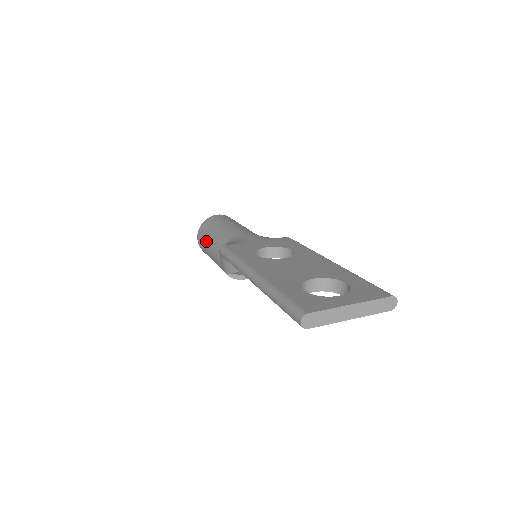
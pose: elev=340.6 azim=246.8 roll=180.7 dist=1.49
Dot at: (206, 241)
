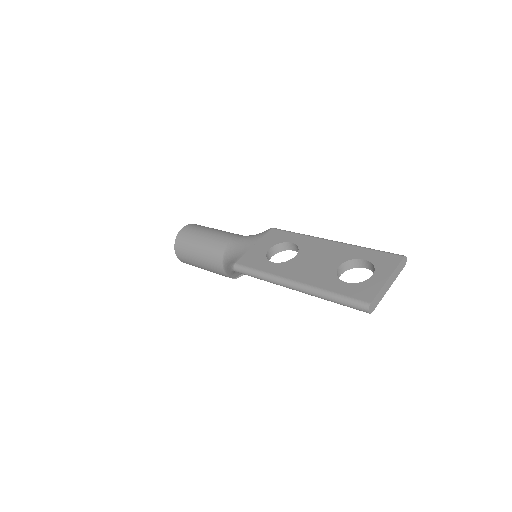
Dot at: (193, 257)
